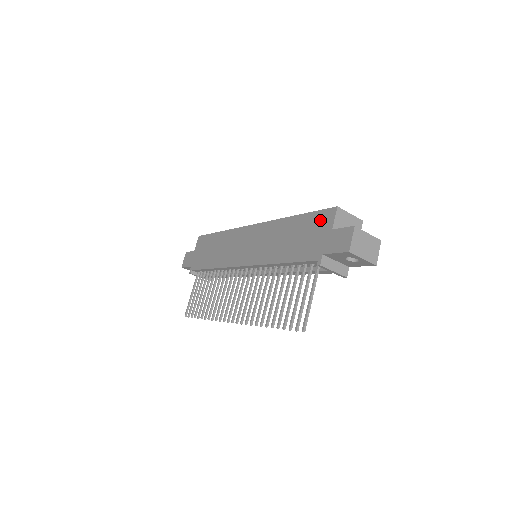
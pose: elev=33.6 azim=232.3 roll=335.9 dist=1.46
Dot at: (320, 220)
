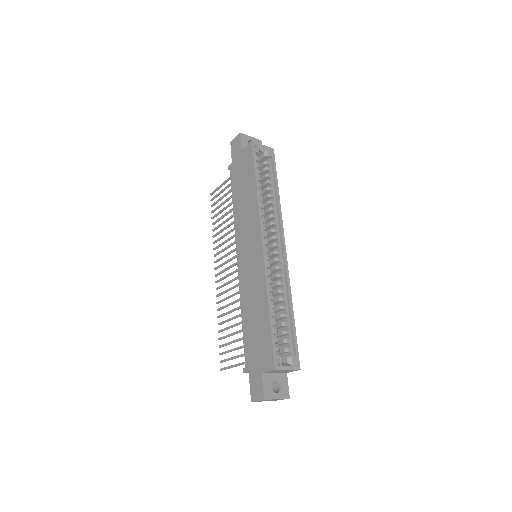
Dot at: (266, 353)
